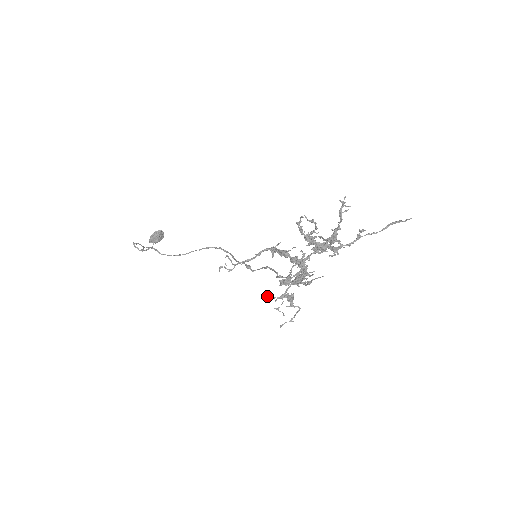
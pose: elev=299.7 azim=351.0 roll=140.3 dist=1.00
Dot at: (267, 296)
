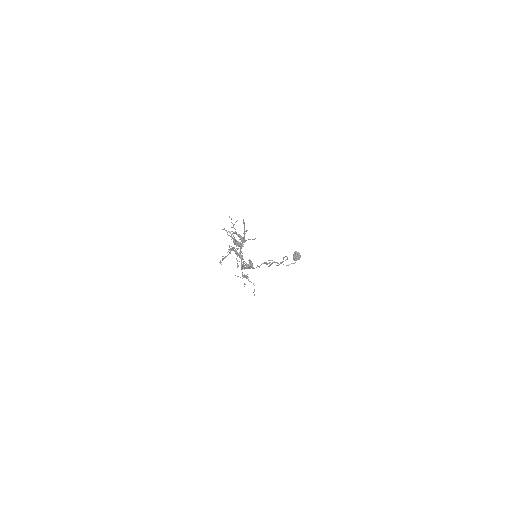
Dot at: occluded
